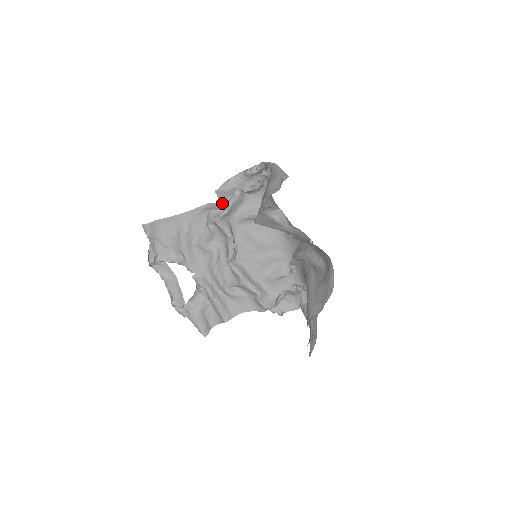
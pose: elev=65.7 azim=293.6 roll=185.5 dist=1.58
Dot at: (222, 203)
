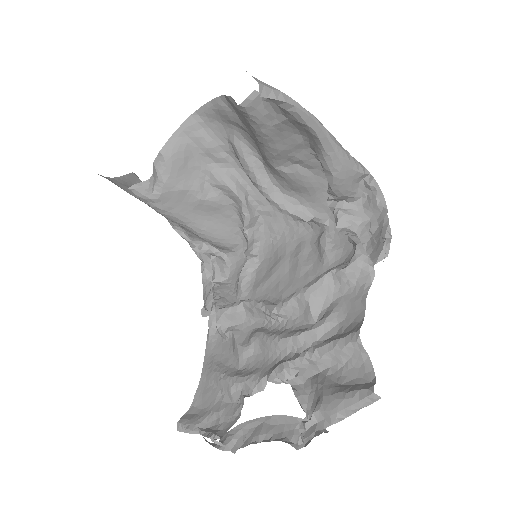
Dot at: (212, 308)
